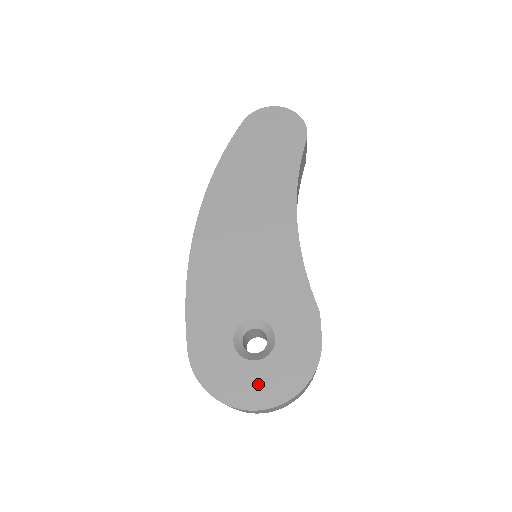
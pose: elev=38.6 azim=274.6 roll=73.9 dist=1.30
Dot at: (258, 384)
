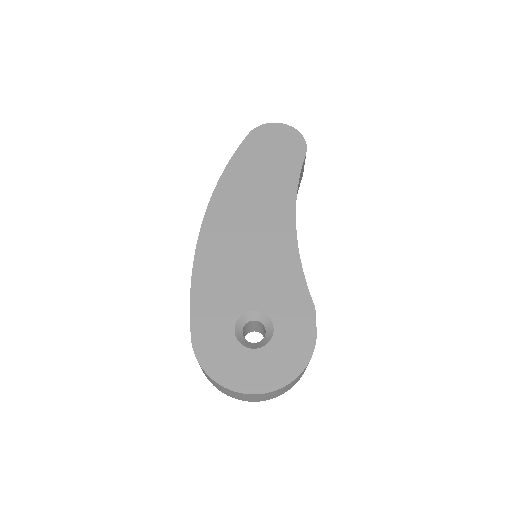
Dot at: (257, 370)
